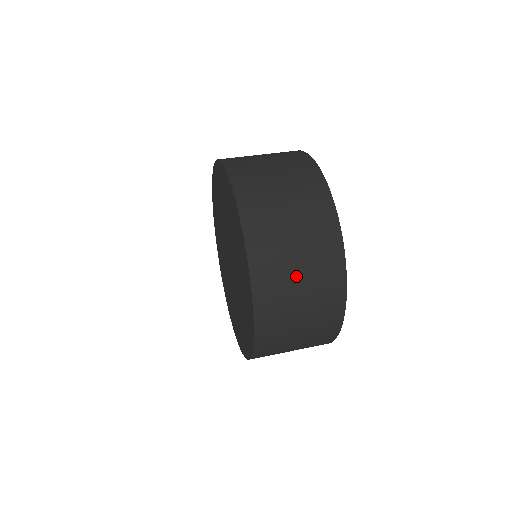
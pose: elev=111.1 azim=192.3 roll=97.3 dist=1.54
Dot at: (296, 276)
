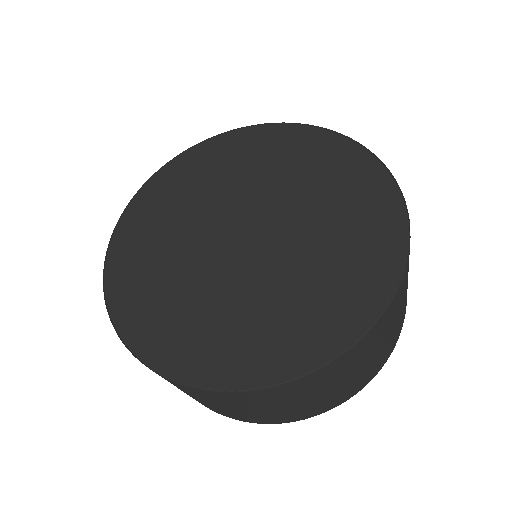
Dot at: occluded
